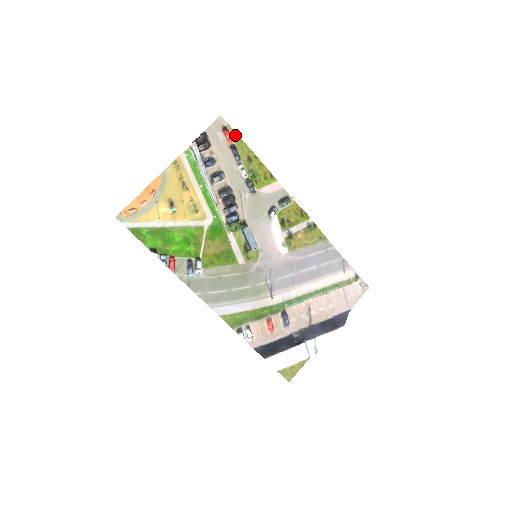
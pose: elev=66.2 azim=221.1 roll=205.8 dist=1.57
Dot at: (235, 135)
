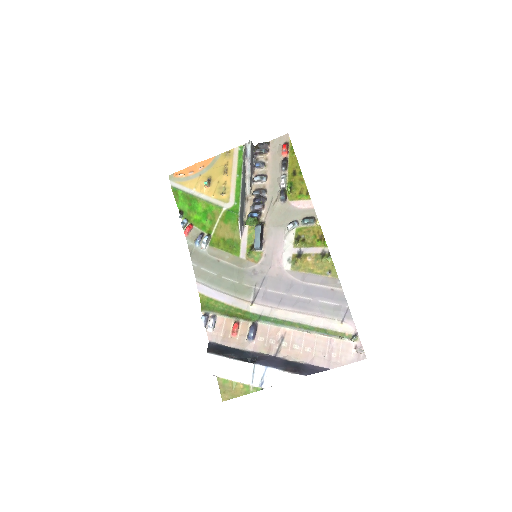
Dot at: (292, 151)
